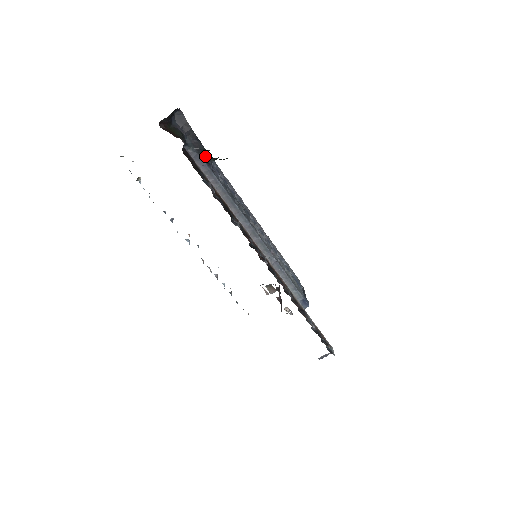
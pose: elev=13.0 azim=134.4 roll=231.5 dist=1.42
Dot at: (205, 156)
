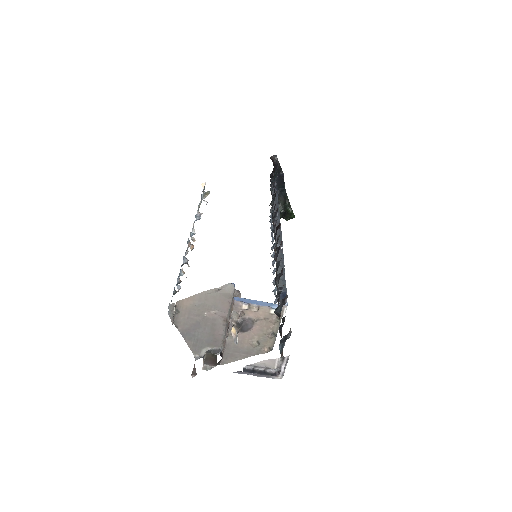
Dot at: (279, 192)
